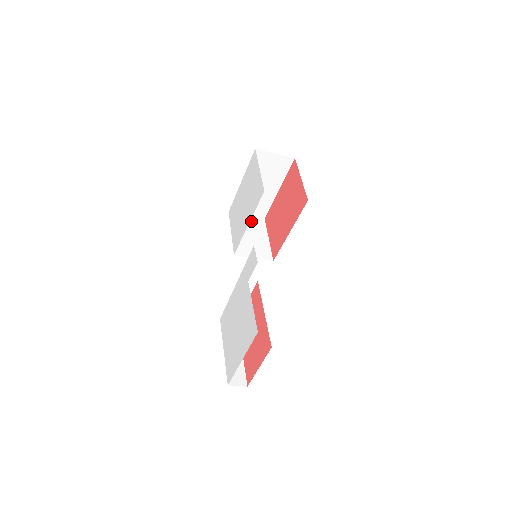
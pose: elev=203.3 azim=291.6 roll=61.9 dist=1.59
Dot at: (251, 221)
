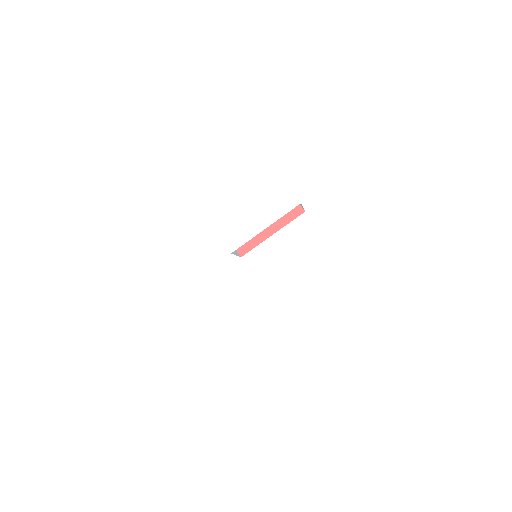
Dot at: occluded
